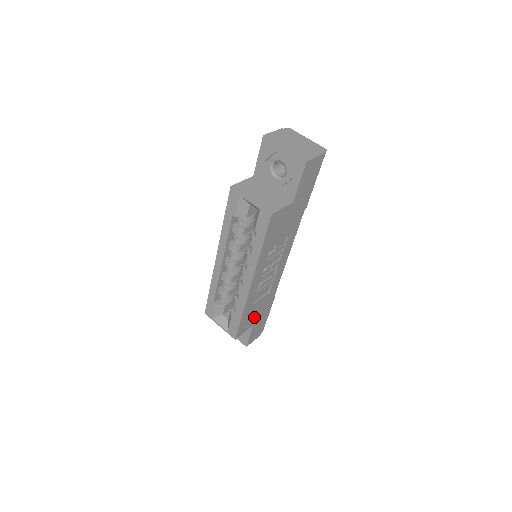
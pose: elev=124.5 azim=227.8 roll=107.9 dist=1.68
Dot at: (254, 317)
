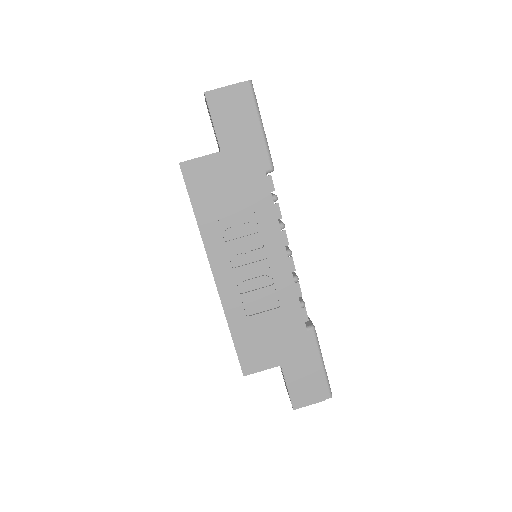
Dot at: (271, 348)
